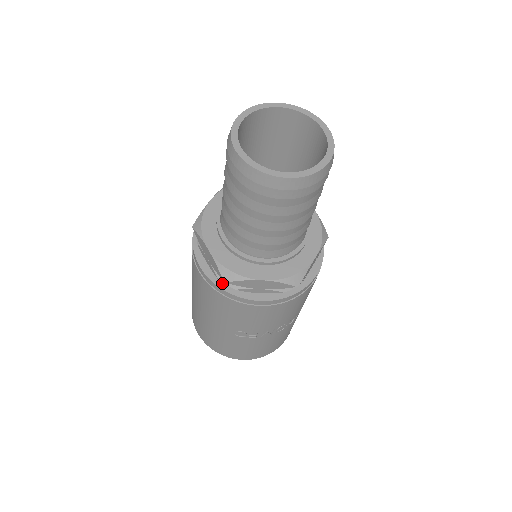
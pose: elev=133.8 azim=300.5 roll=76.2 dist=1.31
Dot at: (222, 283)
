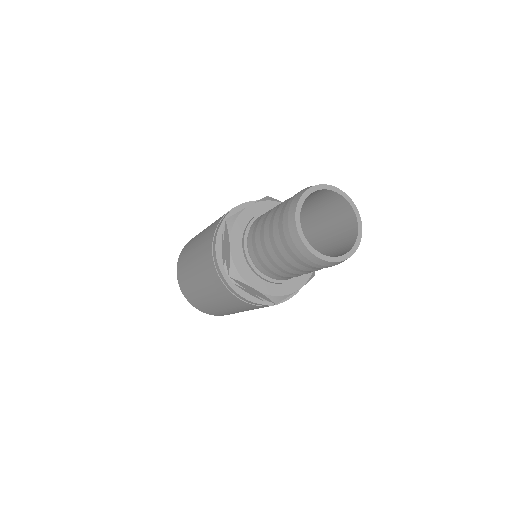
Dot at: (265, 301)
